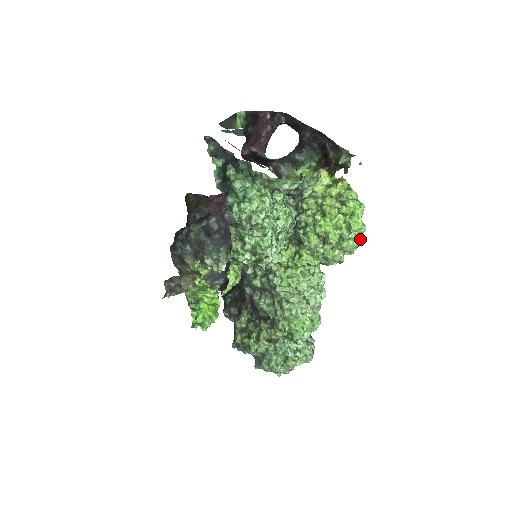
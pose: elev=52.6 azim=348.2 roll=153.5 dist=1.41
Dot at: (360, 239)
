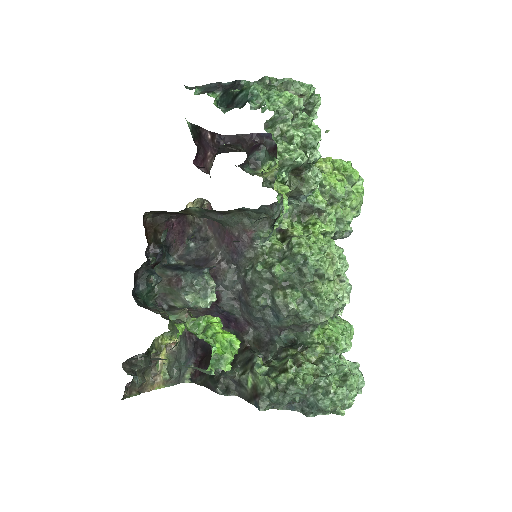
Dot at: (362, 192)
